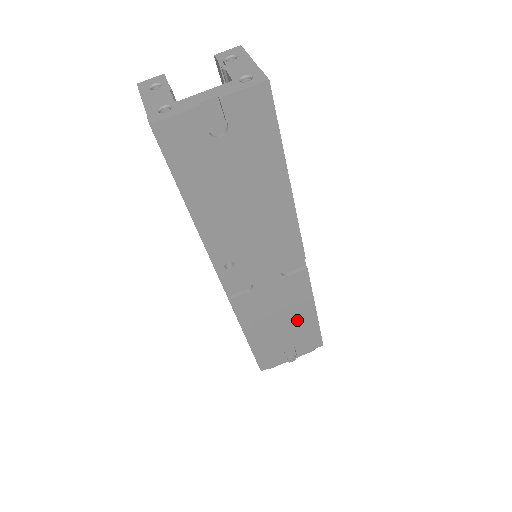
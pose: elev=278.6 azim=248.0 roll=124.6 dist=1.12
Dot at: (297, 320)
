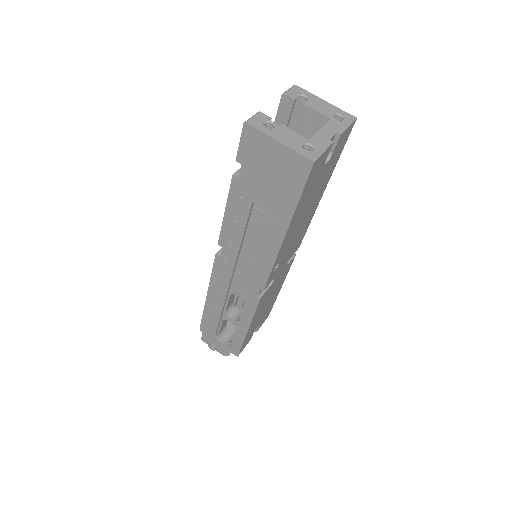
Dot at: (272, 300)
